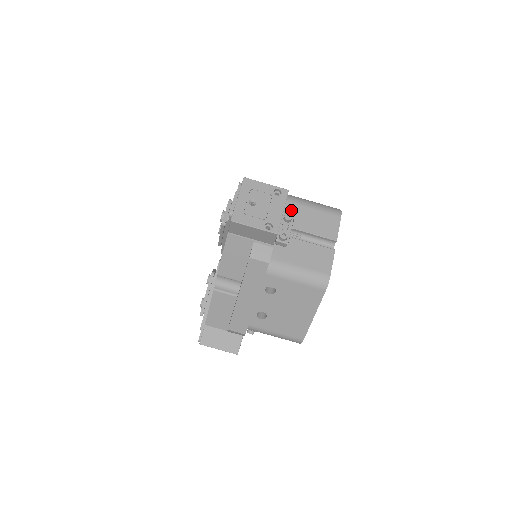
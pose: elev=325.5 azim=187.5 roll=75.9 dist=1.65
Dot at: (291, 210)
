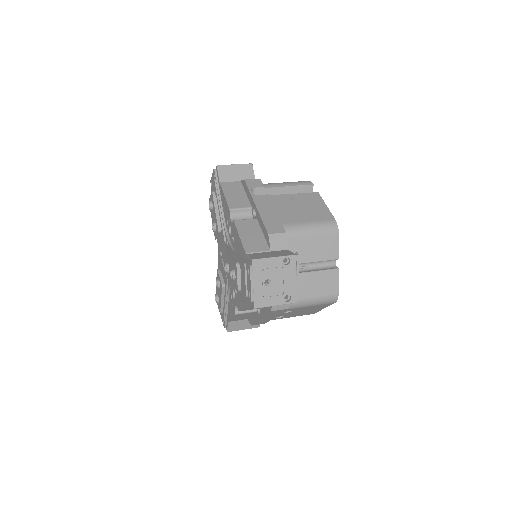
Dot at: (293, 246)
